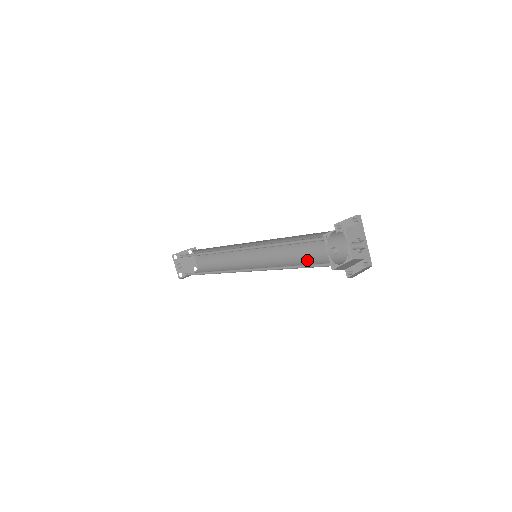
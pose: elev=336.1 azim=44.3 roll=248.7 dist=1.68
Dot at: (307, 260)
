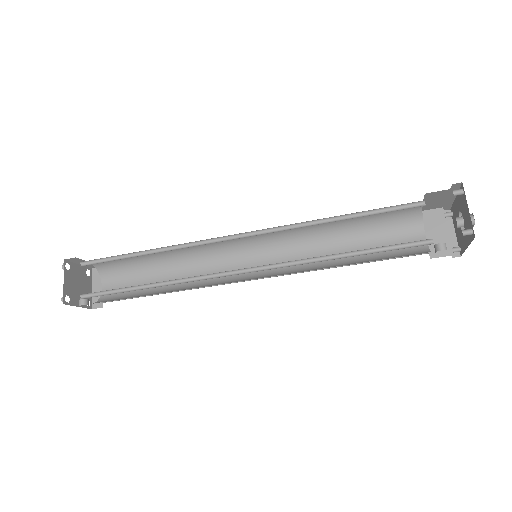
Dot at: (348, 232)
